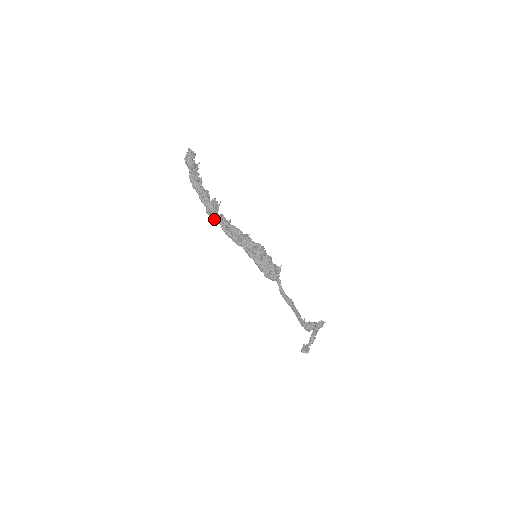
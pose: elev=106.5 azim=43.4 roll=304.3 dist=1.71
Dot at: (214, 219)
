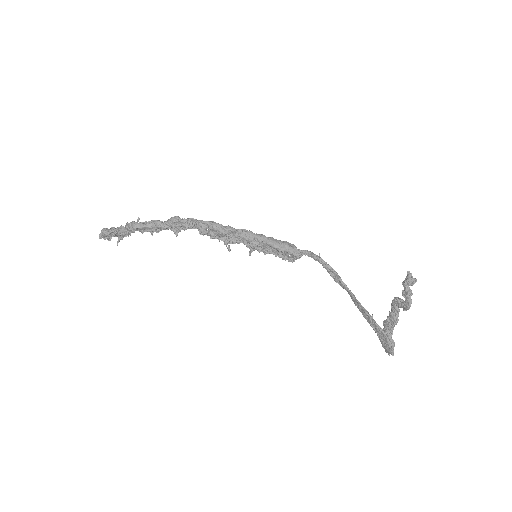
Dot at: (187, 219)
